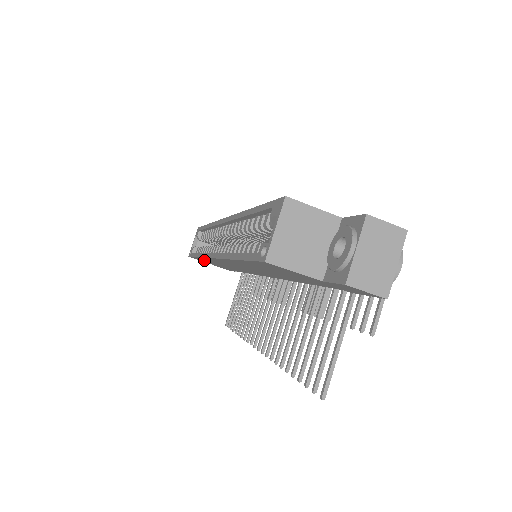
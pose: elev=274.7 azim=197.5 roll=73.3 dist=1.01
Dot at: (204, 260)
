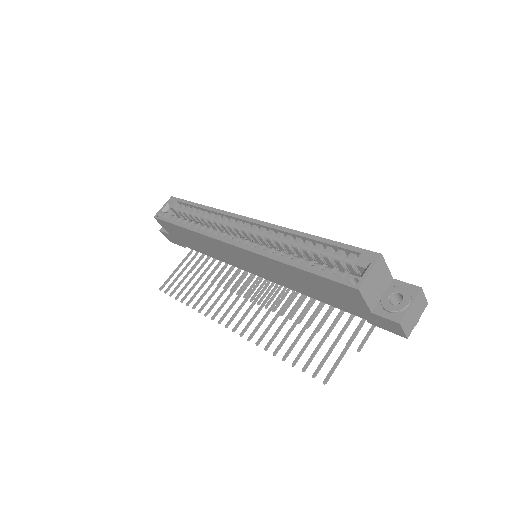
Dot at: (179, 230)
